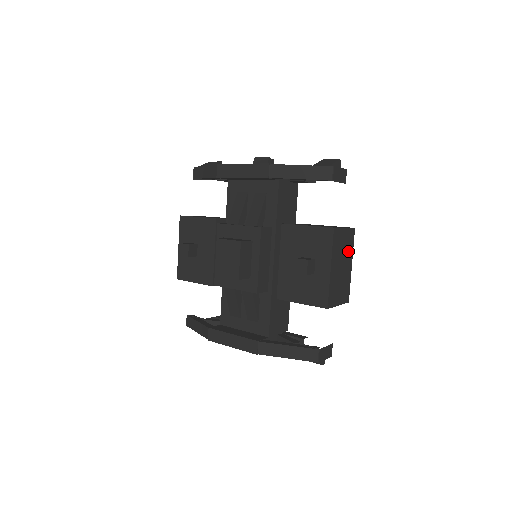
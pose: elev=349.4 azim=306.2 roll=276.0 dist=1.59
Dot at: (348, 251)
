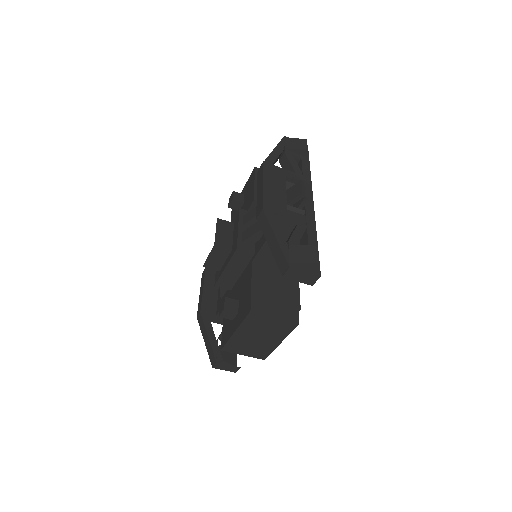
Dot at: (277, 332)
